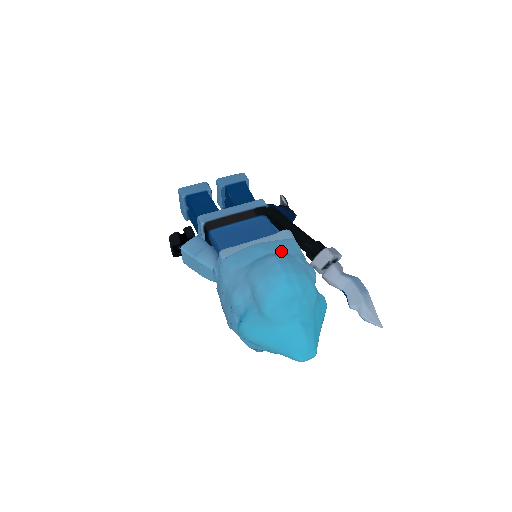
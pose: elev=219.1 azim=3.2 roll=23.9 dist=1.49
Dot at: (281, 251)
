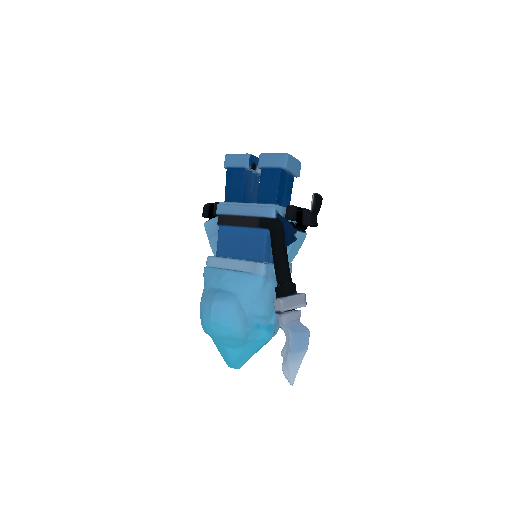
Dot at: (235, 290)
